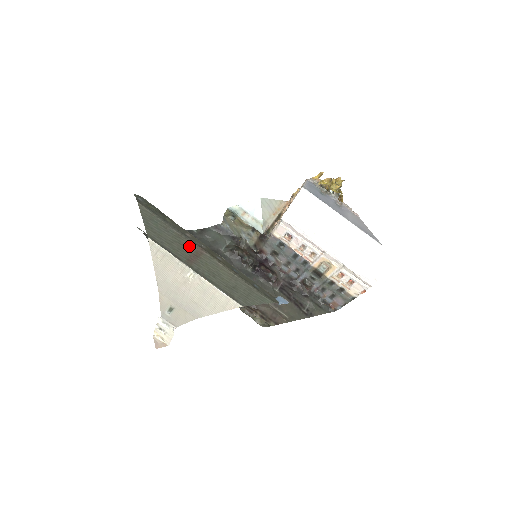
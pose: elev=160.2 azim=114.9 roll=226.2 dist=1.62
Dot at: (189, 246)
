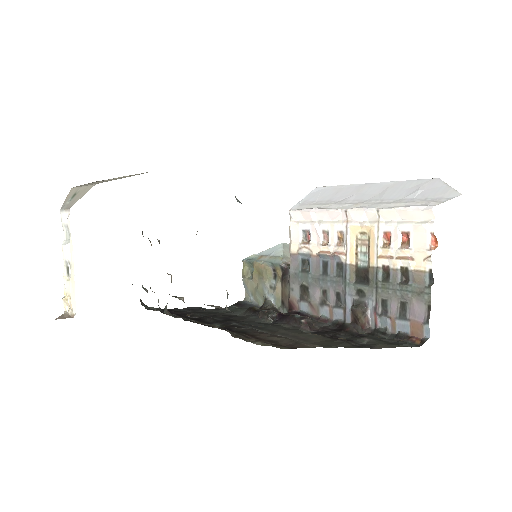
Dot at: occluded
